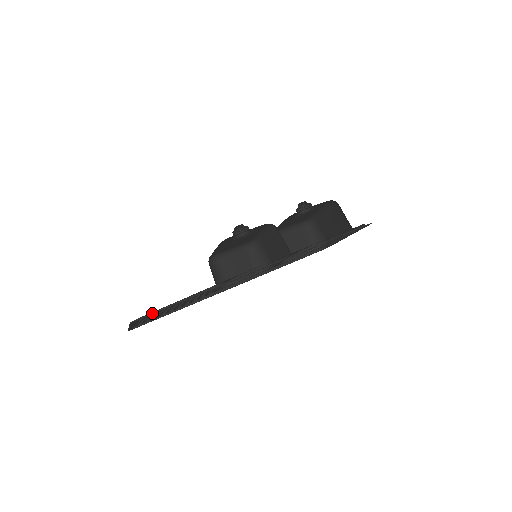
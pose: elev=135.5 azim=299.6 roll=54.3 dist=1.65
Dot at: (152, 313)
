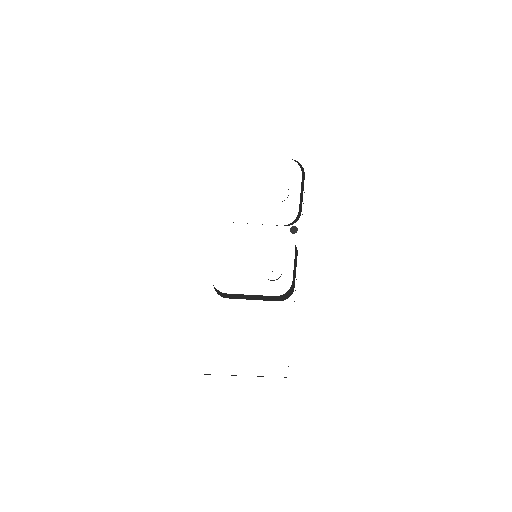
Dot at: occluded
